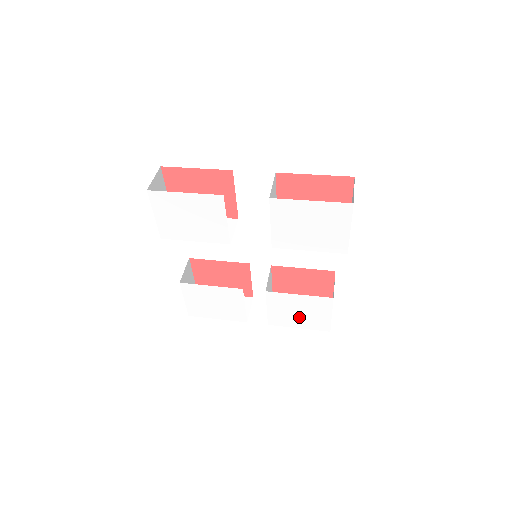
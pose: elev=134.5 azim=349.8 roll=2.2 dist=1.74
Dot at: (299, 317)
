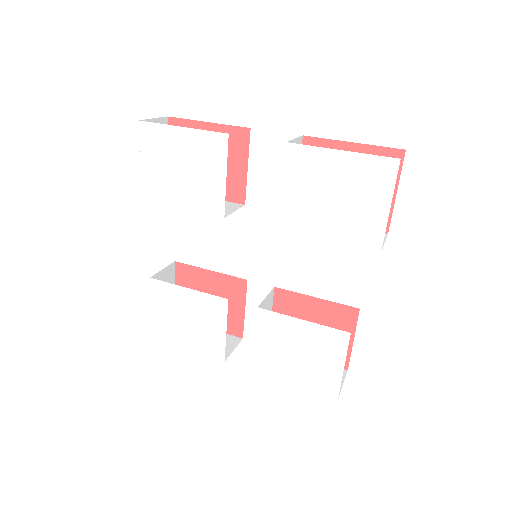
Dot at: (297, 363)
